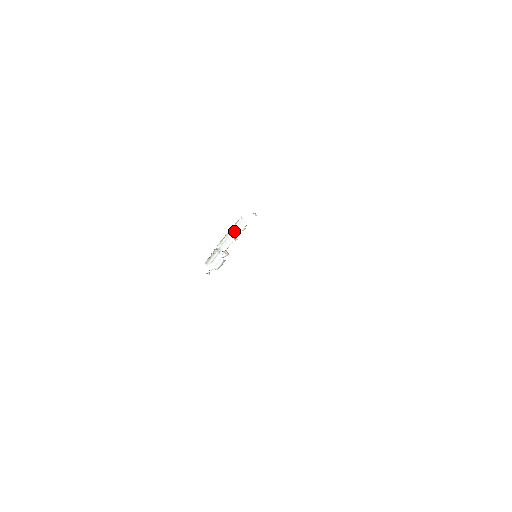
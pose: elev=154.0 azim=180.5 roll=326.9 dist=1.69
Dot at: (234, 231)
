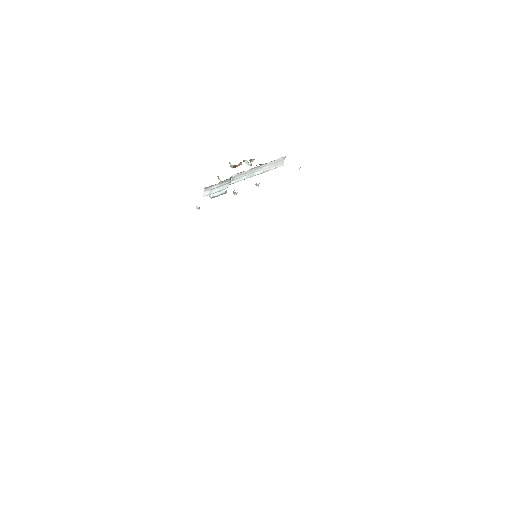
Dot at: (265, 166)
